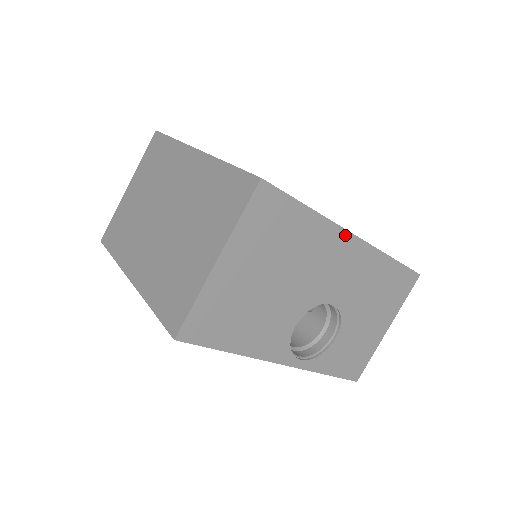
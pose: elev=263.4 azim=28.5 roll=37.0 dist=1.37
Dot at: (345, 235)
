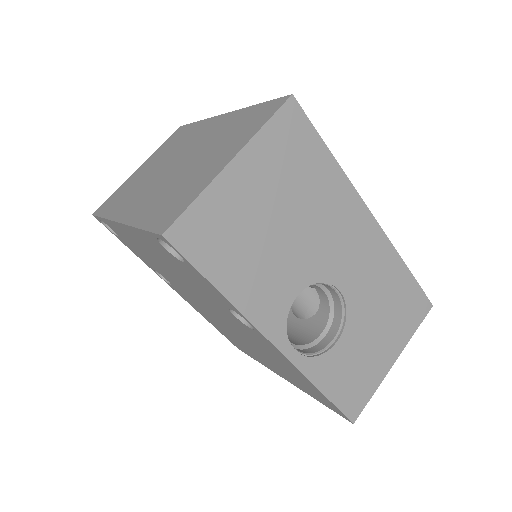
Dot at: (363, 208)
